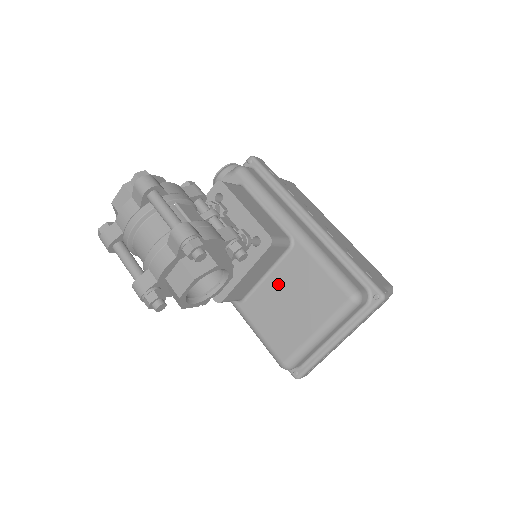
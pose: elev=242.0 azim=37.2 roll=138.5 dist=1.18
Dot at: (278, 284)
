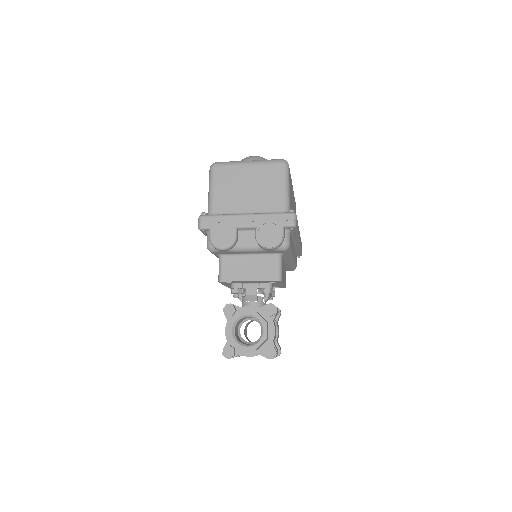
Dot at: occluded
